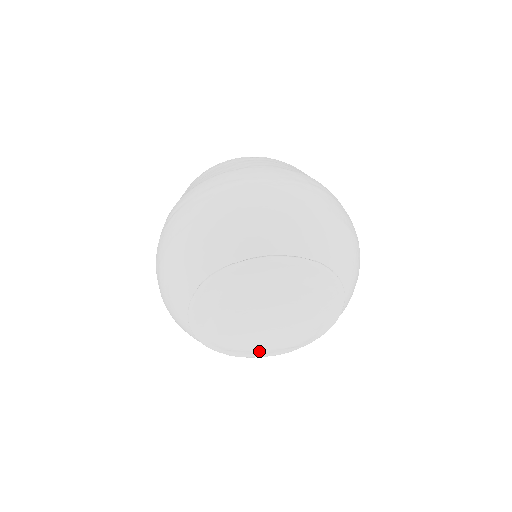
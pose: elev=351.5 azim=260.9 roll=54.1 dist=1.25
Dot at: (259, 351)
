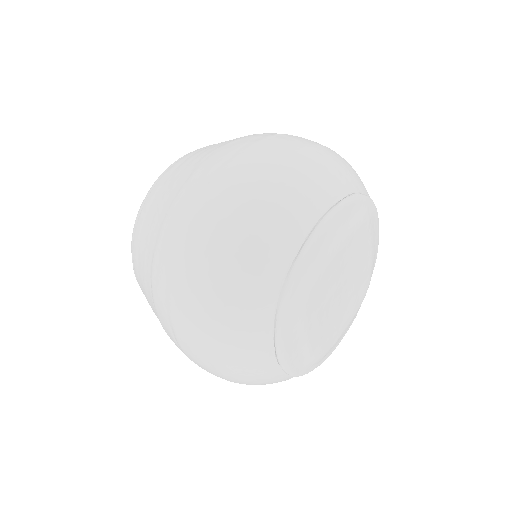
Dot at: (343, 333)
